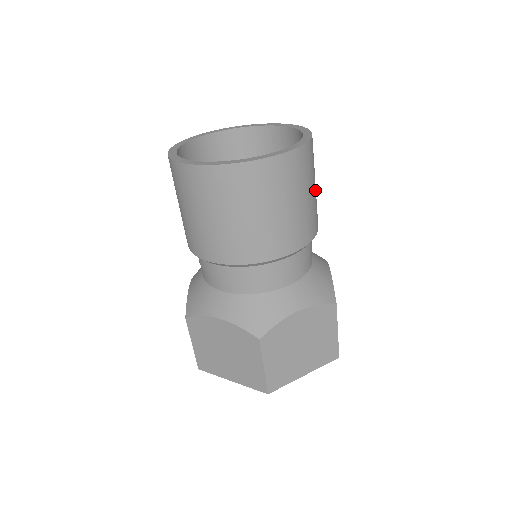
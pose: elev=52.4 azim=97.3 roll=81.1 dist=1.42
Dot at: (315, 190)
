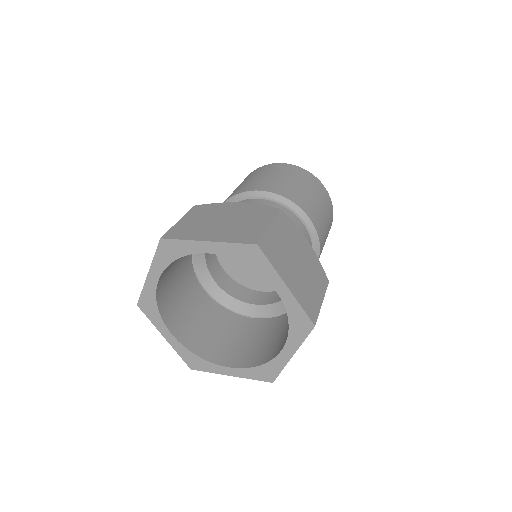
Dot at: occluded
